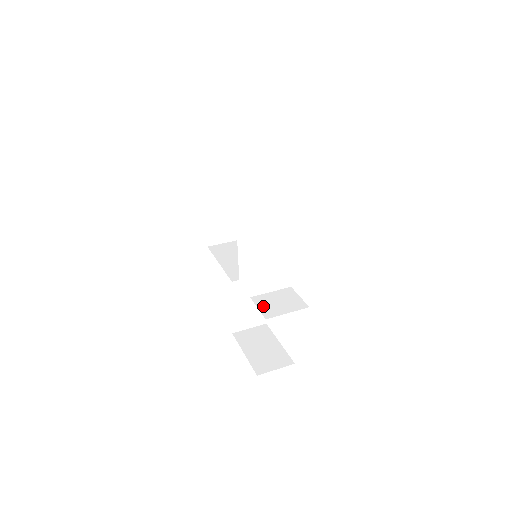
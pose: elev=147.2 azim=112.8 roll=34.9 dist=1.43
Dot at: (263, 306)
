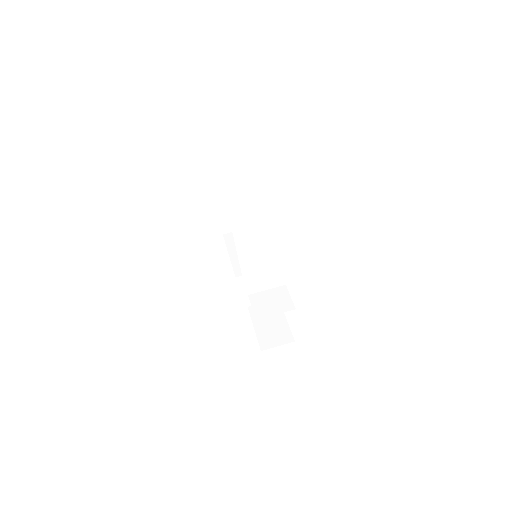
Dot at: (257, 305)
